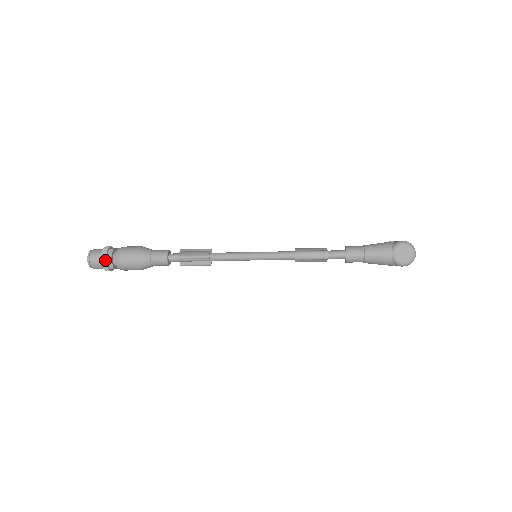
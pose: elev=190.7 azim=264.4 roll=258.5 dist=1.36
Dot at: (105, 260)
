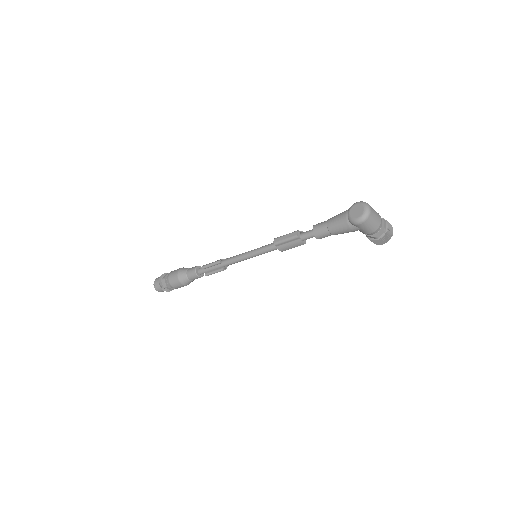
Dot at: (161, 280)
